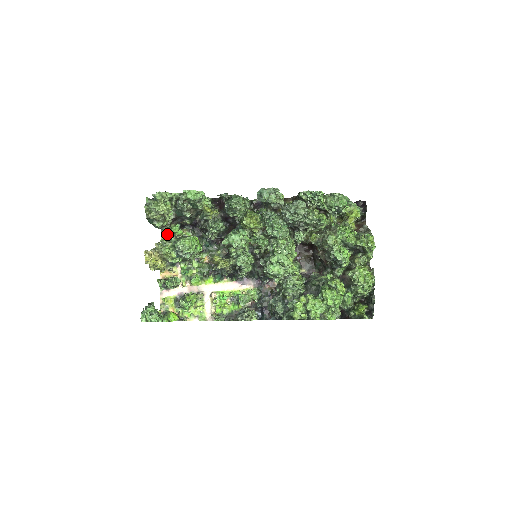
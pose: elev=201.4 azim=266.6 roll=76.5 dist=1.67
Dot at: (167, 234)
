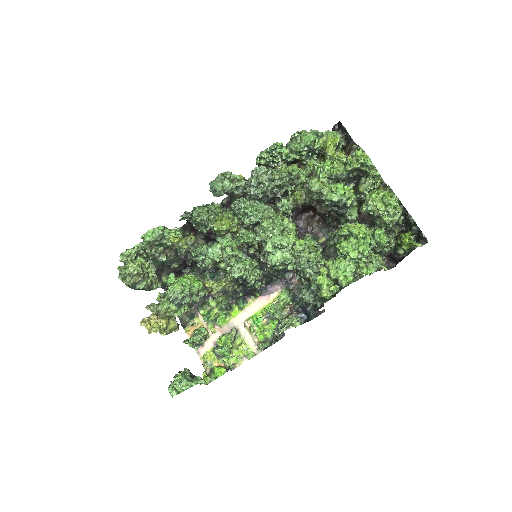
Dot at: occluded
